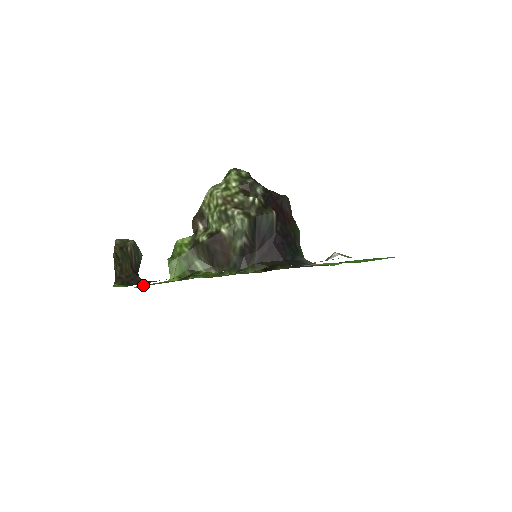
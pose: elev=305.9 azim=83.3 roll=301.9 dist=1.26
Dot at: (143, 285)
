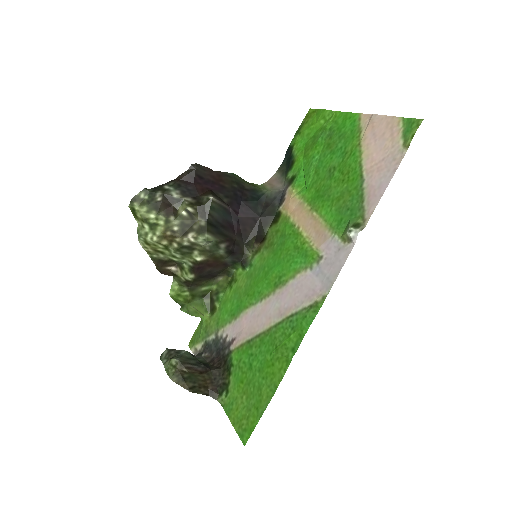
Dot at: (195, 345)
